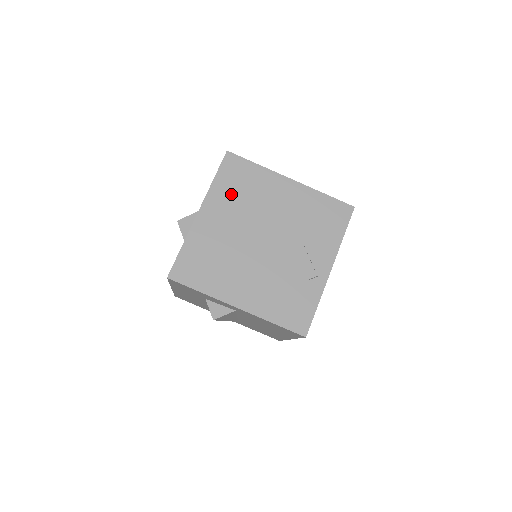
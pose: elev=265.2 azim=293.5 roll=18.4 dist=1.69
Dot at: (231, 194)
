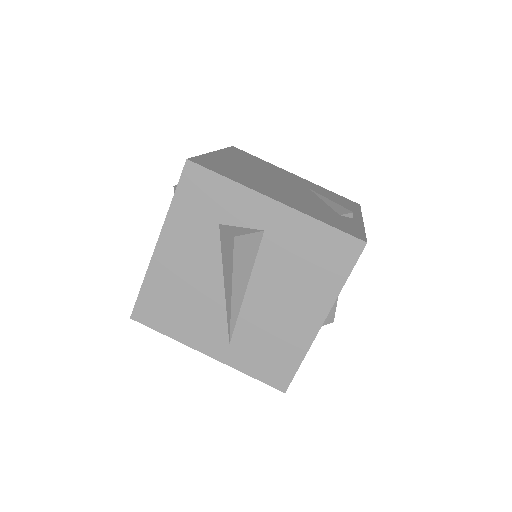
Dot at: (244, 159)
